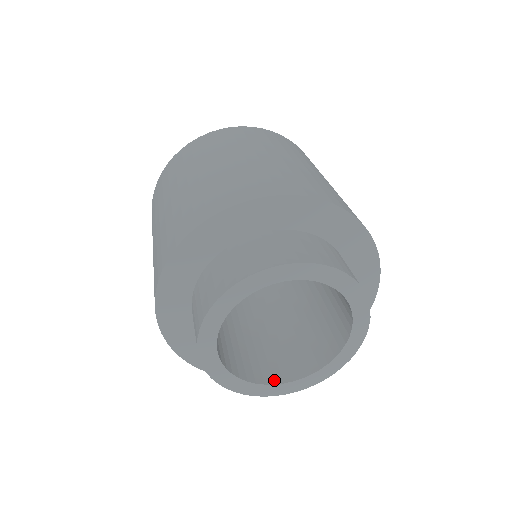
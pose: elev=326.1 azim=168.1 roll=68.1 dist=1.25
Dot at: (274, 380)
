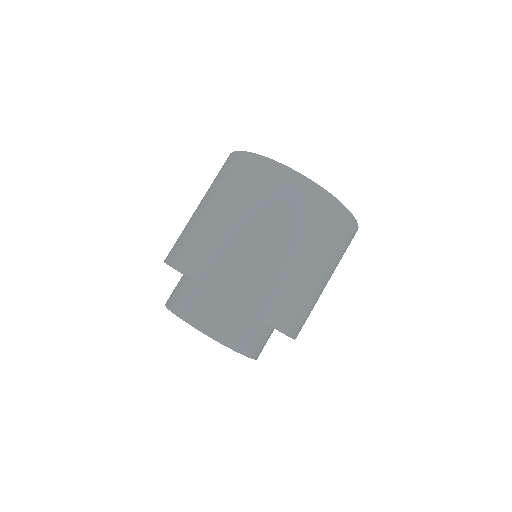
Dot at: occluded
